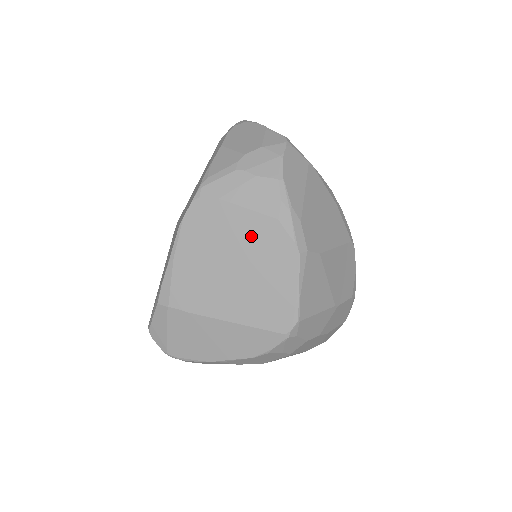
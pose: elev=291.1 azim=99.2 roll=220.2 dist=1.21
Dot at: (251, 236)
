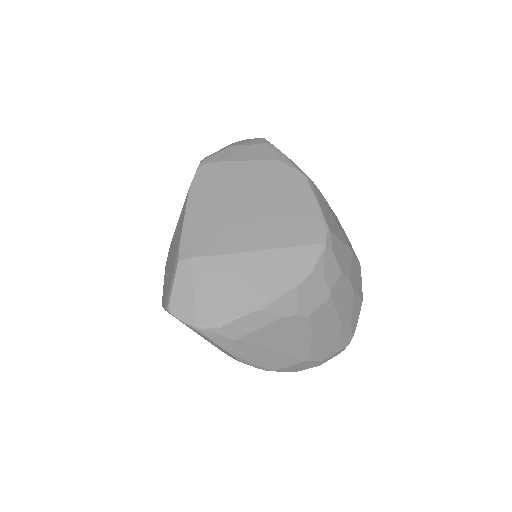
Dot at: (259, 177)
